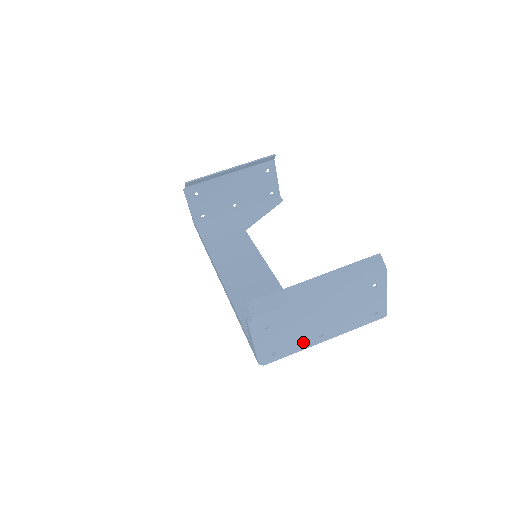
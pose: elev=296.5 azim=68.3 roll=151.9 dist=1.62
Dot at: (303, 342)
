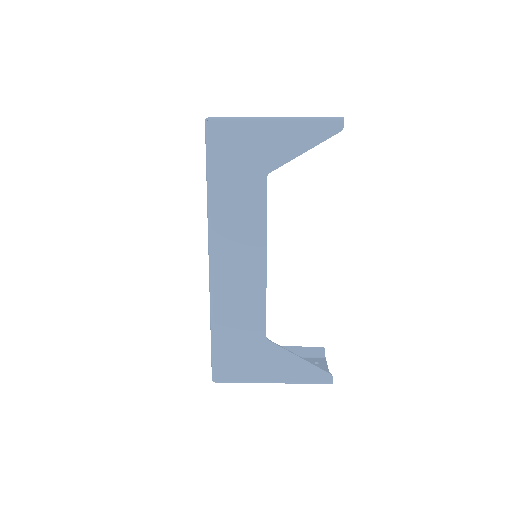
Dot at: occluded
